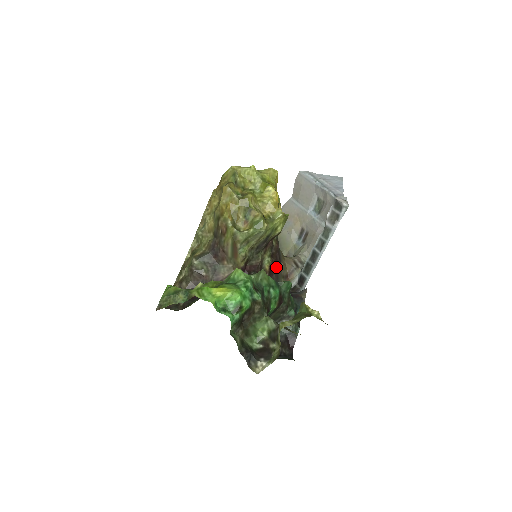
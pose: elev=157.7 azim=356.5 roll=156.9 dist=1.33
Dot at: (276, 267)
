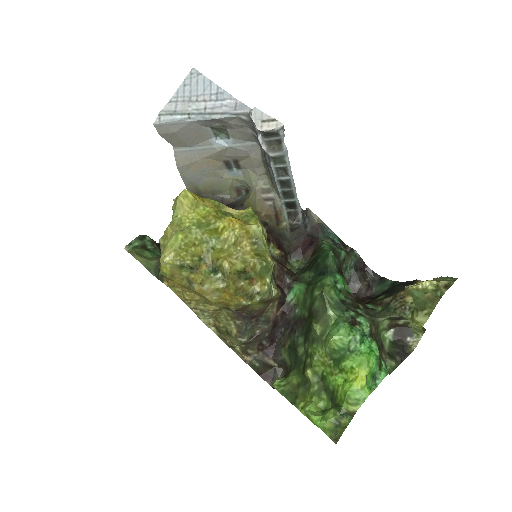
Dot at: (273, 235)
